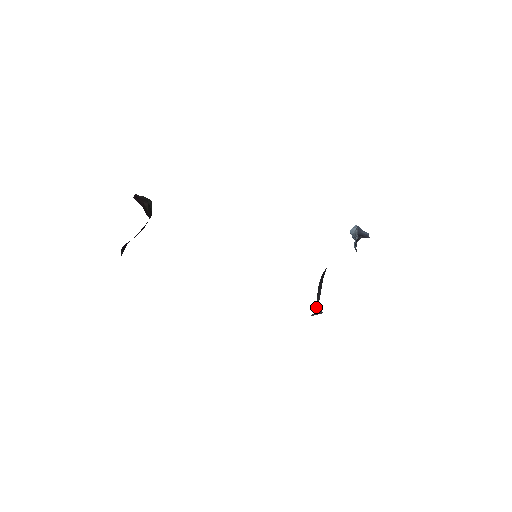
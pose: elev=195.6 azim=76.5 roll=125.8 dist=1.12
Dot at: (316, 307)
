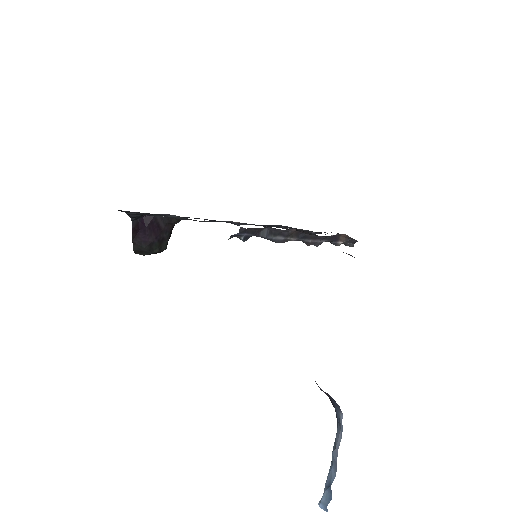
Dot at: occluded
